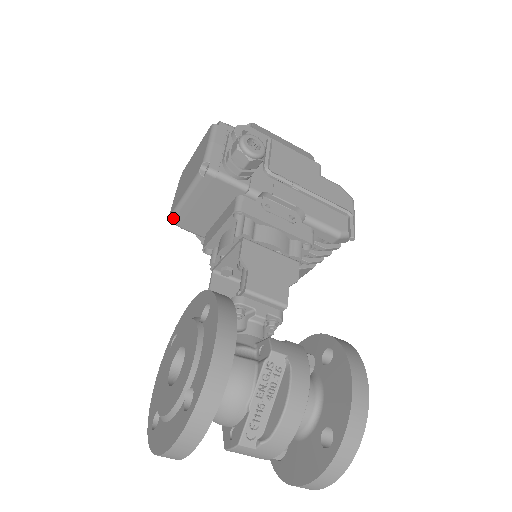
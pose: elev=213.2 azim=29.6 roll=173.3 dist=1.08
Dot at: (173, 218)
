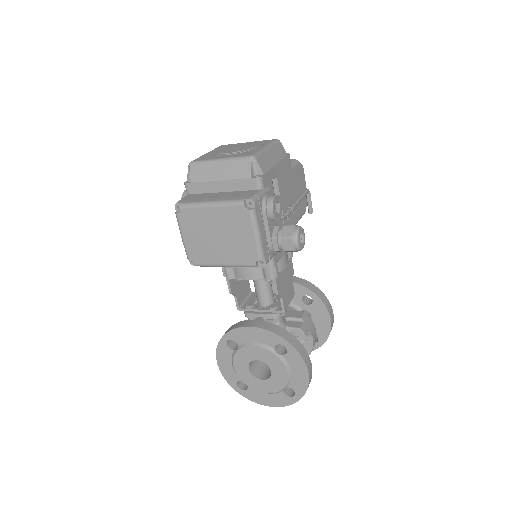
Dot at: occluded
